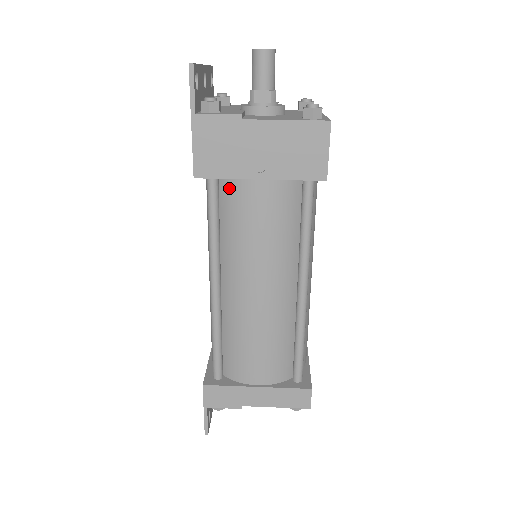
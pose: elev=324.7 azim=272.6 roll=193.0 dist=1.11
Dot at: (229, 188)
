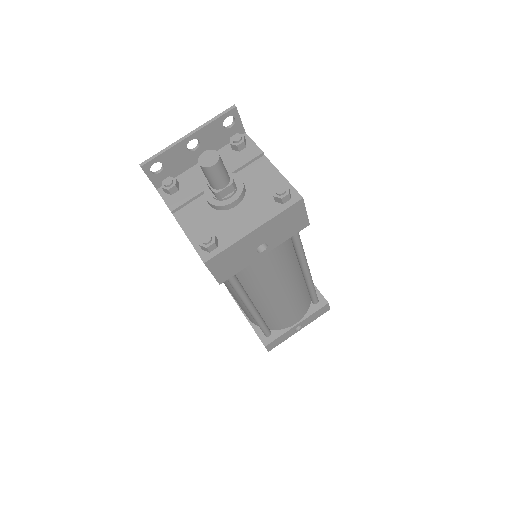
Dot at: occluded
